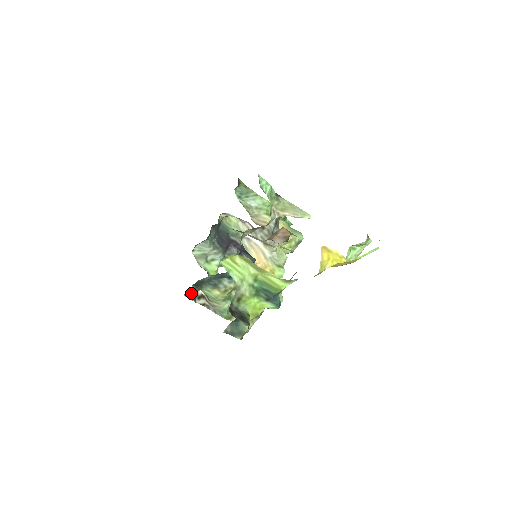
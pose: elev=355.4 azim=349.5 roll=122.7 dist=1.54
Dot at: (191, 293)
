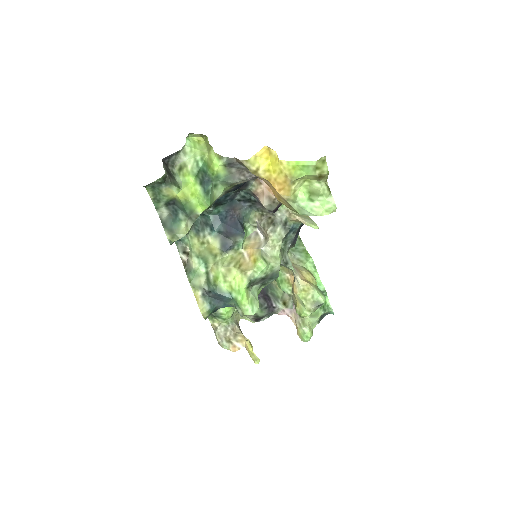
Dot at: (182, 244)
